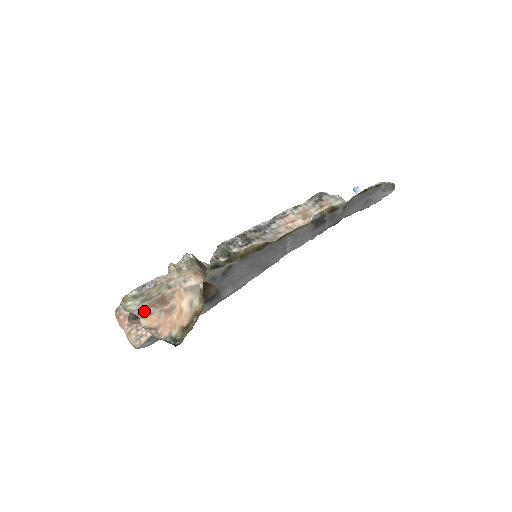
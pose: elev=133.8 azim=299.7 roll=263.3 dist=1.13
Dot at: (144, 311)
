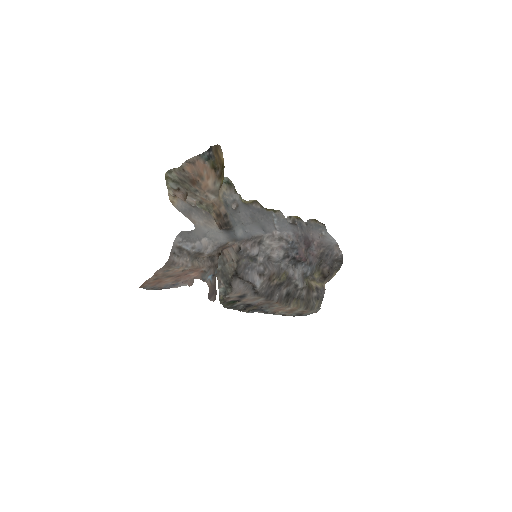
Dot at: (182, 173)
